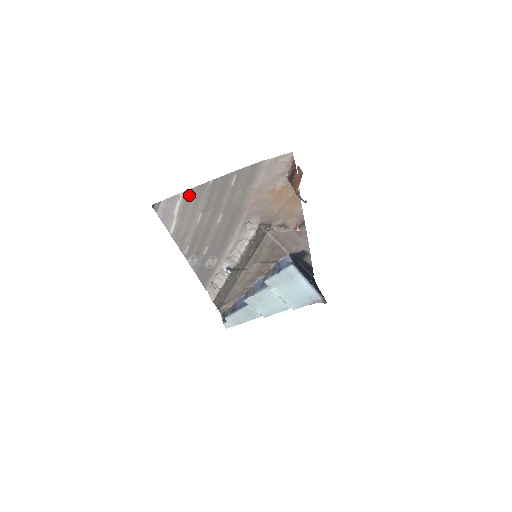
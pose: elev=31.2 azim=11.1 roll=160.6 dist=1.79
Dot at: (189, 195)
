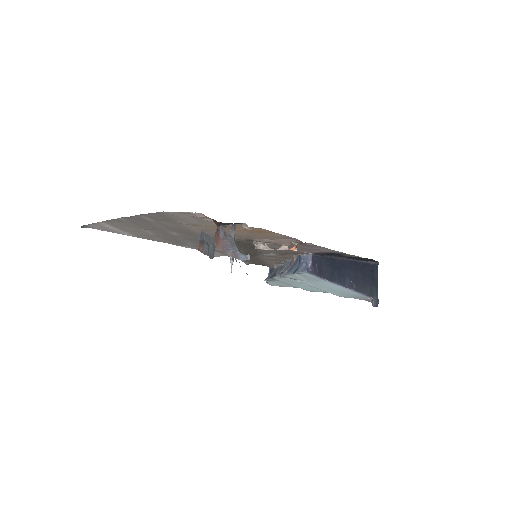
Dot at: (111, 223)
